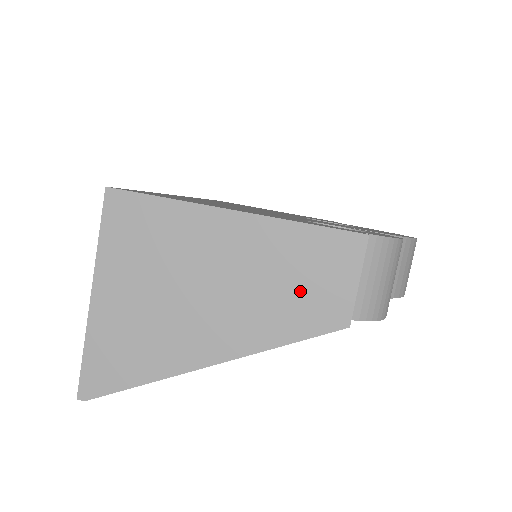
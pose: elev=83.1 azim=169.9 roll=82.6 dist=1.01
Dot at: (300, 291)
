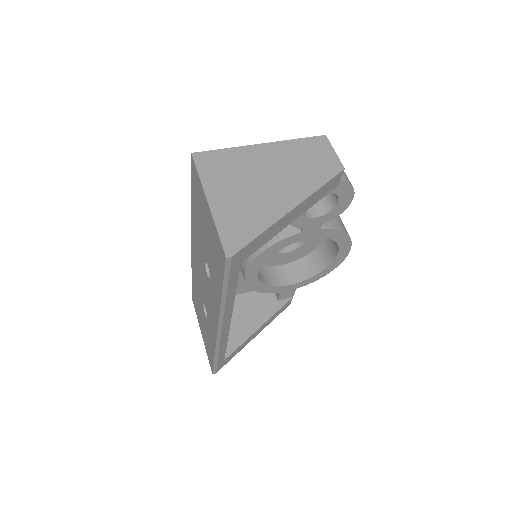
Dot at: (313, 163)
